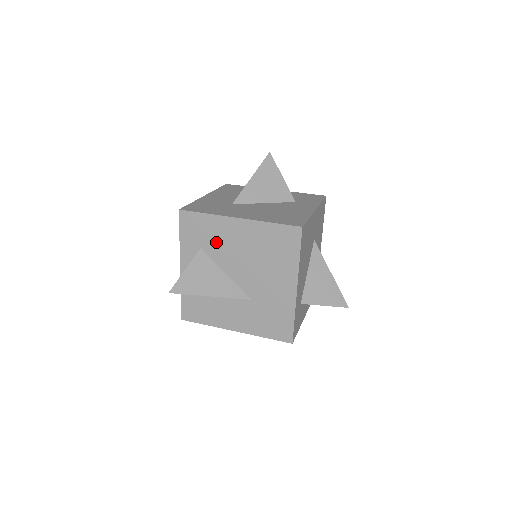
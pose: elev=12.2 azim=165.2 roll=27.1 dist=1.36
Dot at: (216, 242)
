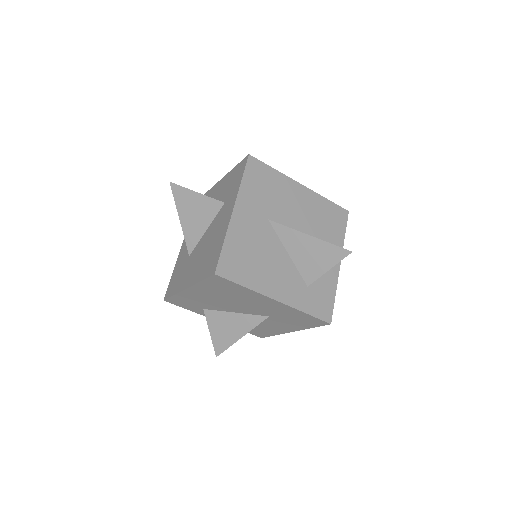
Dot at: (202, 303)
